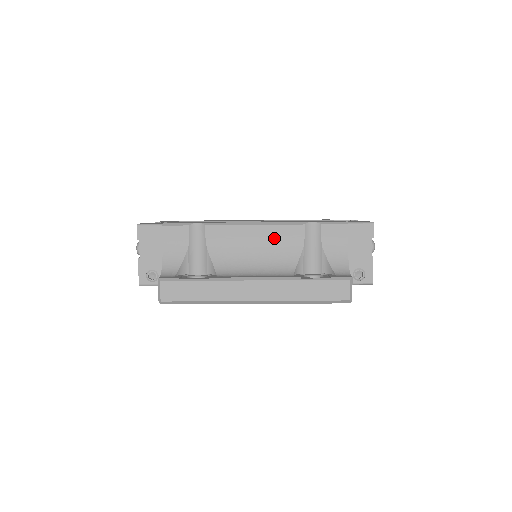
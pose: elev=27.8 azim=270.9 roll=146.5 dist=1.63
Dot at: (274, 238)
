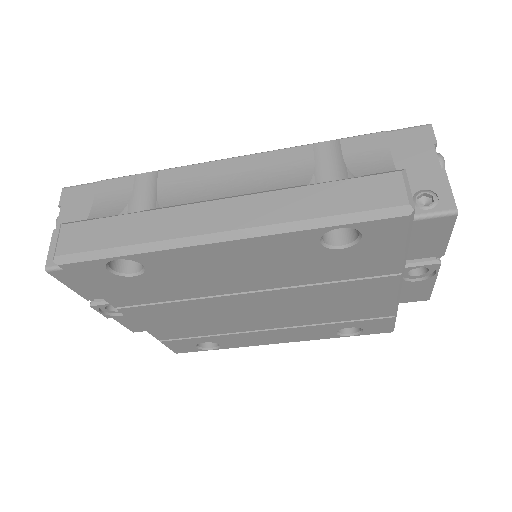
Dot at: (264, 169)
